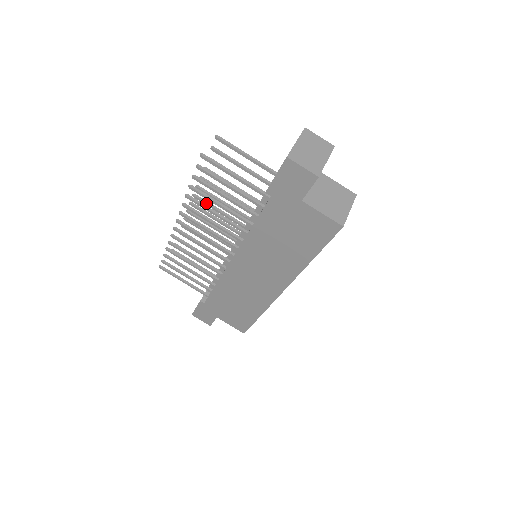
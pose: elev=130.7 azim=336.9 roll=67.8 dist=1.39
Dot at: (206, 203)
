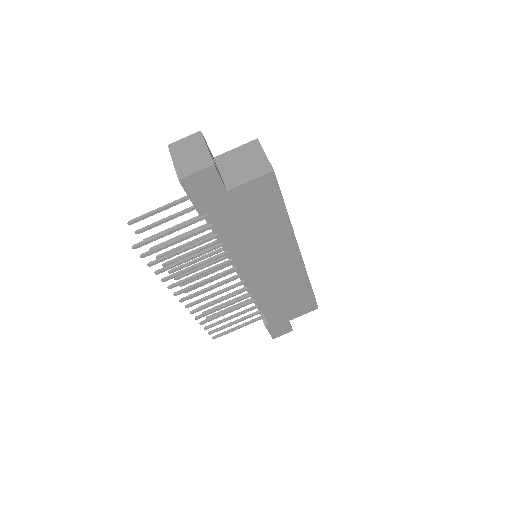
Dot at: (183, 267)
